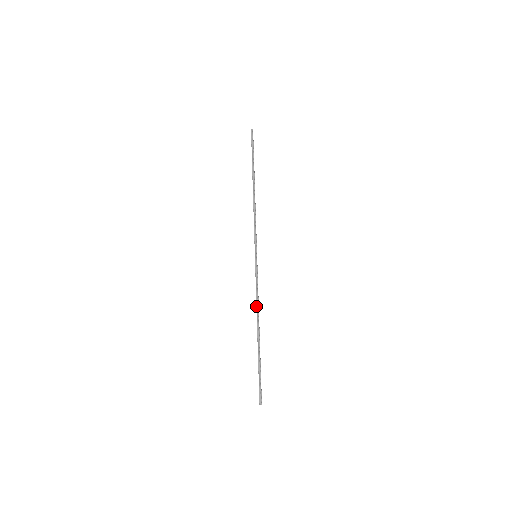
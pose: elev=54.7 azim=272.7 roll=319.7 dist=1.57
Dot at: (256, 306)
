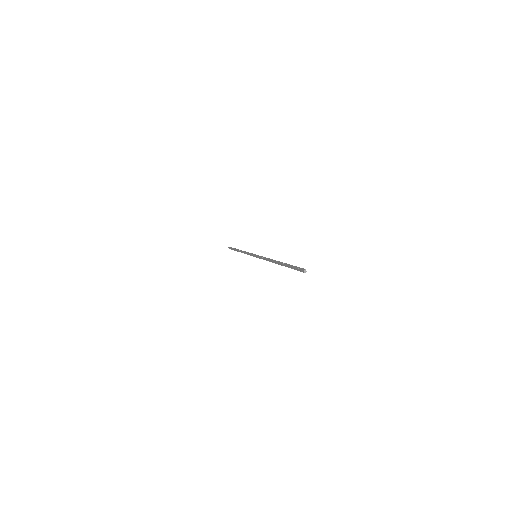
Dot at: occluded
